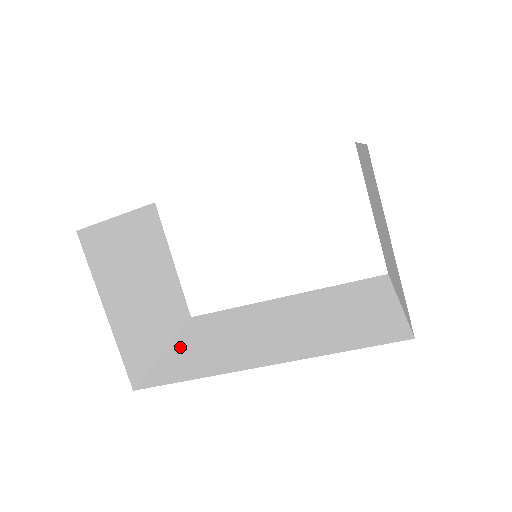
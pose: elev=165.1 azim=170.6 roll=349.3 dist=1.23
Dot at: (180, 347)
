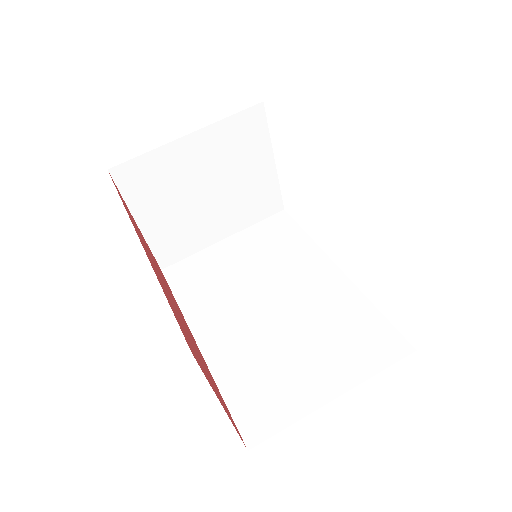
Dot at: (225, 249)
